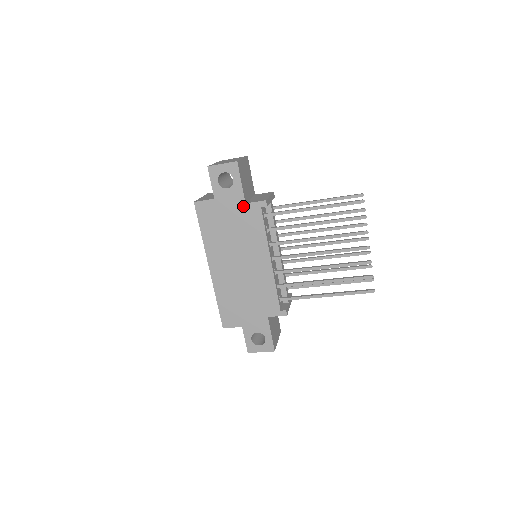
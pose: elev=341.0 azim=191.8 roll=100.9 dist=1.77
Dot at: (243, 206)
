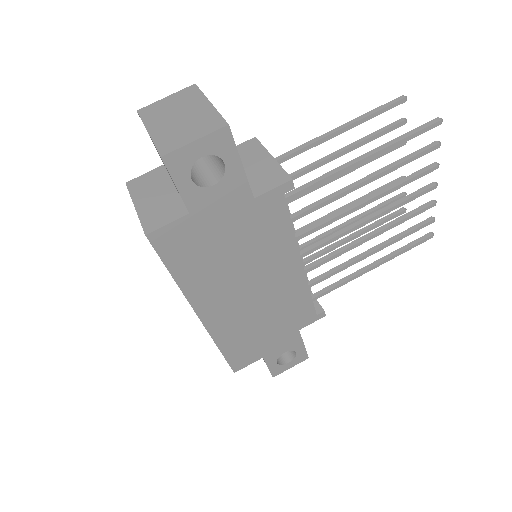
Dot at: (250, 204)
